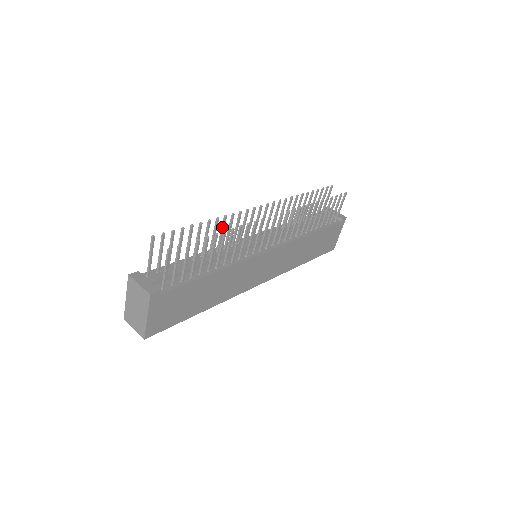
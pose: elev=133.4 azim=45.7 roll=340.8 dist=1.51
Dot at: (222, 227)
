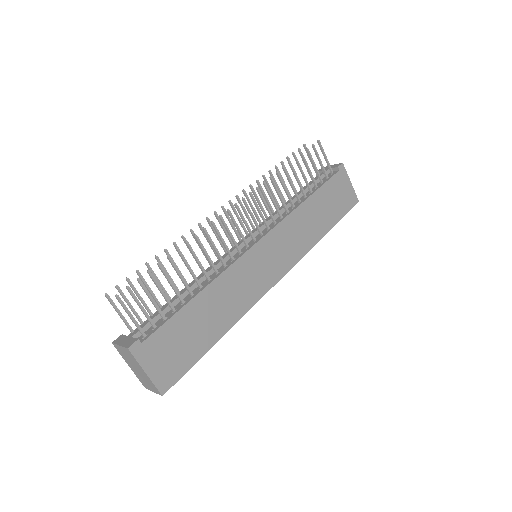
Dot at: occluded
